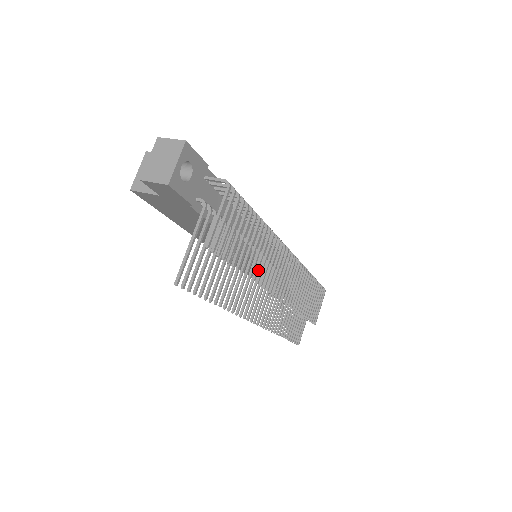
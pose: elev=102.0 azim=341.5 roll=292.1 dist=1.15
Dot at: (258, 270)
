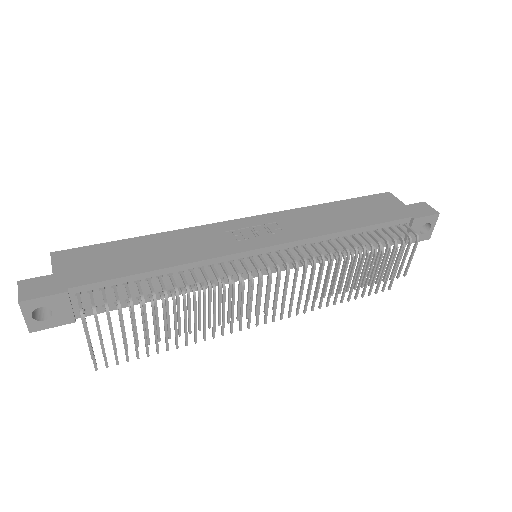
Dot at: occluded
